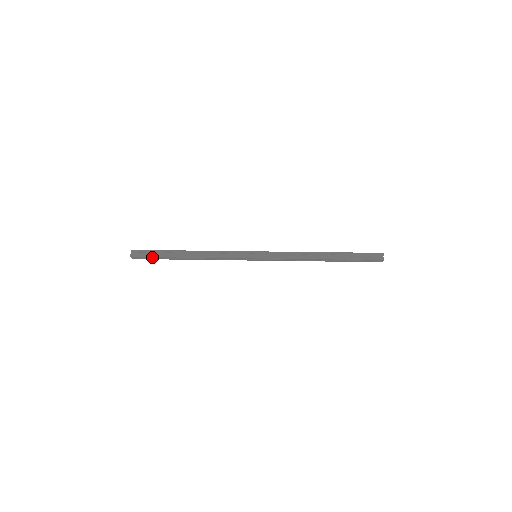
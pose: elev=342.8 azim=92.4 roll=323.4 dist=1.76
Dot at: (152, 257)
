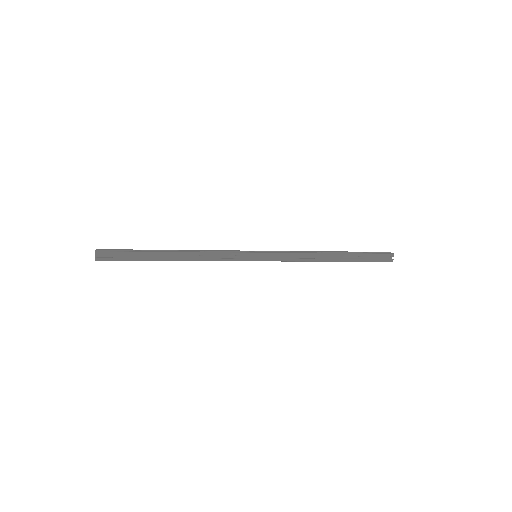
Dot at: (125, 253)
